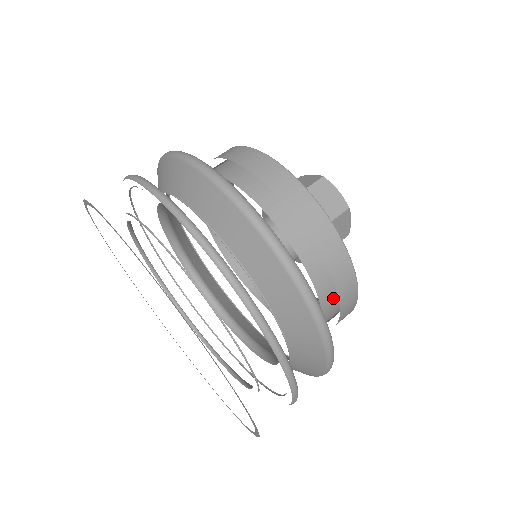
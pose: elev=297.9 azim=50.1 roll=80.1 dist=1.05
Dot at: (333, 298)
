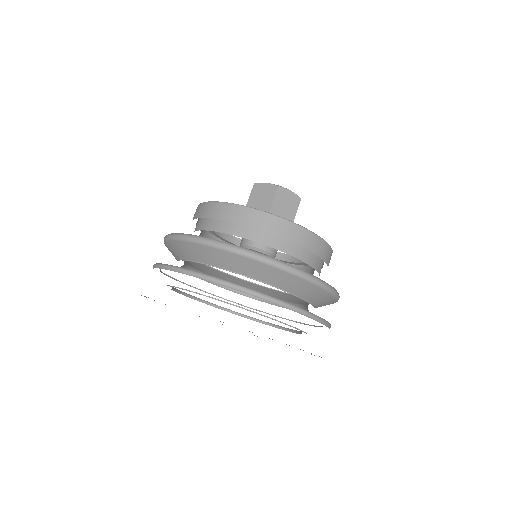
Dot at: occluded
